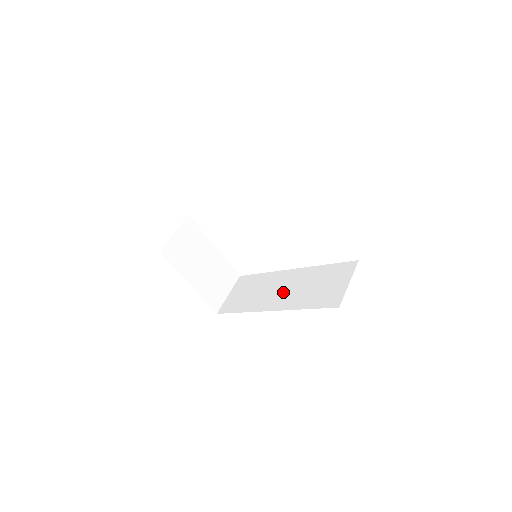
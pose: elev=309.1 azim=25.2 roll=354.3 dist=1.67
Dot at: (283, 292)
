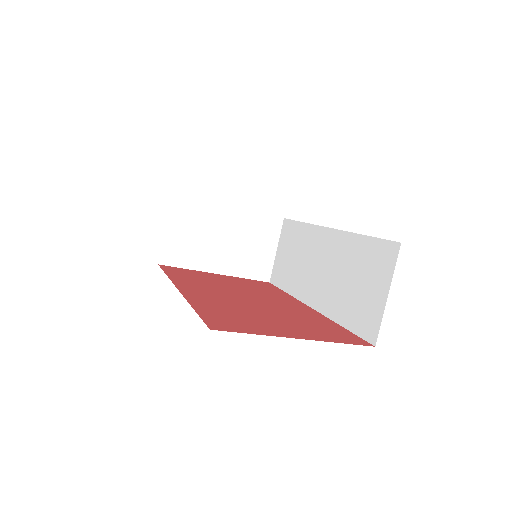
Dot at: (320, 275)
